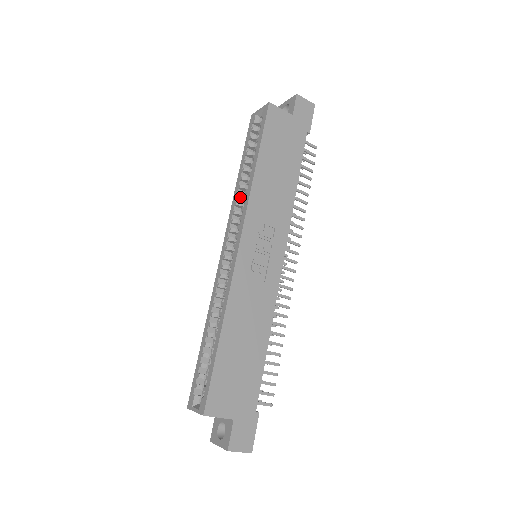
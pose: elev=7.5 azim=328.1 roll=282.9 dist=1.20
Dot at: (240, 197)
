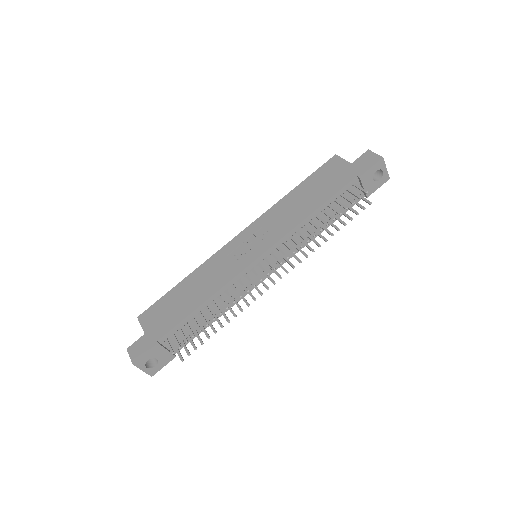
Dot at: occluded
